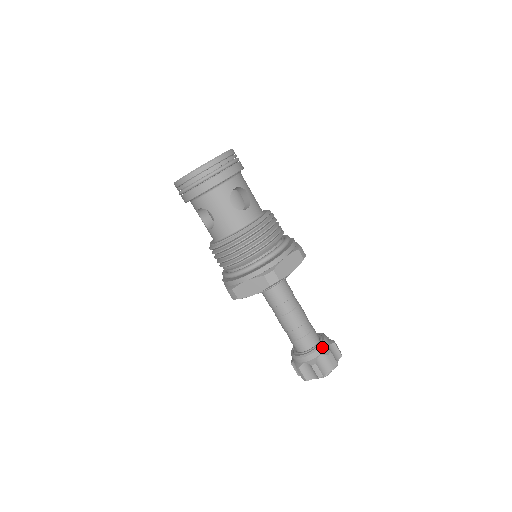
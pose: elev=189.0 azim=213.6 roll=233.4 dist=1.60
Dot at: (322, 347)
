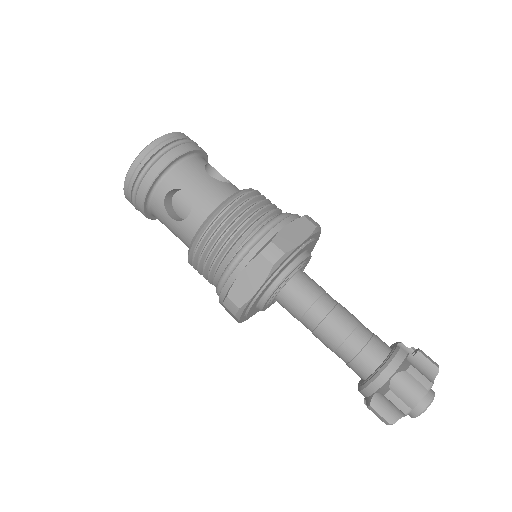
Dot at: (376, 380)
